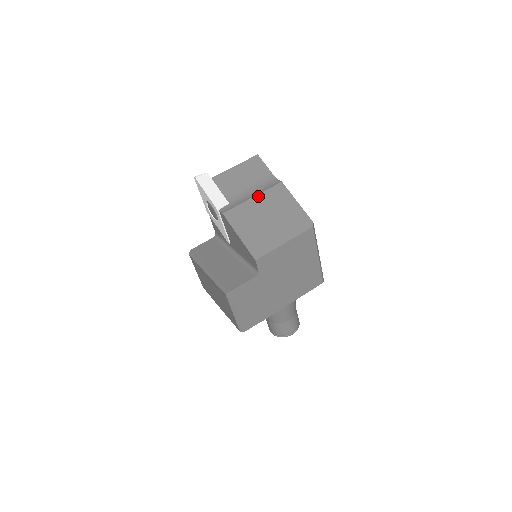
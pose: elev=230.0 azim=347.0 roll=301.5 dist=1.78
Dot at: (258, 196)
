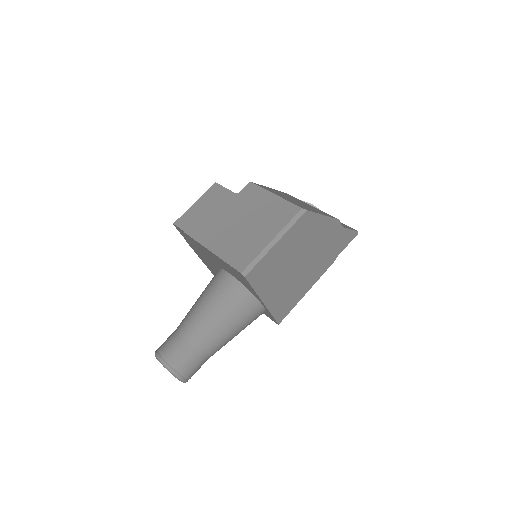
Dot at: occluded
